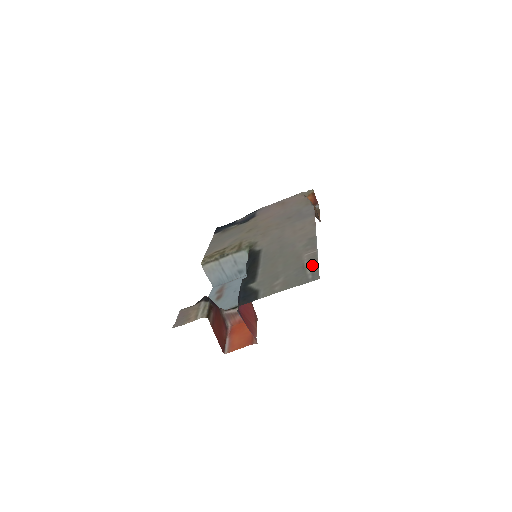
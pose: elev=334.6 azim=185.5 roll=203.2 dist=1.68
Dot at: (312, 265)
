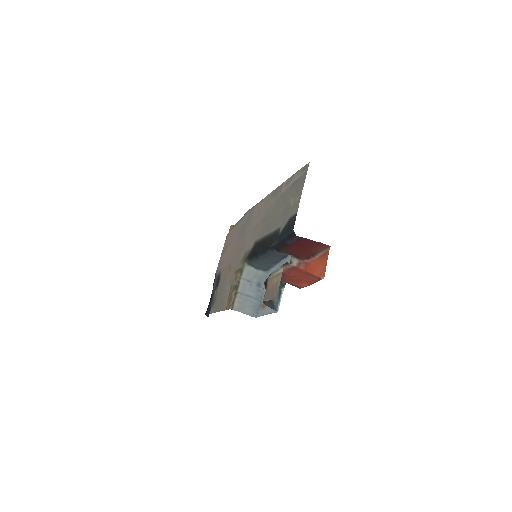
Dot at: (295, 176)
